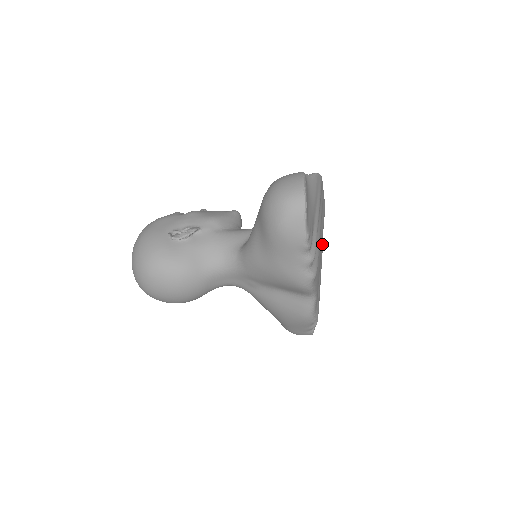
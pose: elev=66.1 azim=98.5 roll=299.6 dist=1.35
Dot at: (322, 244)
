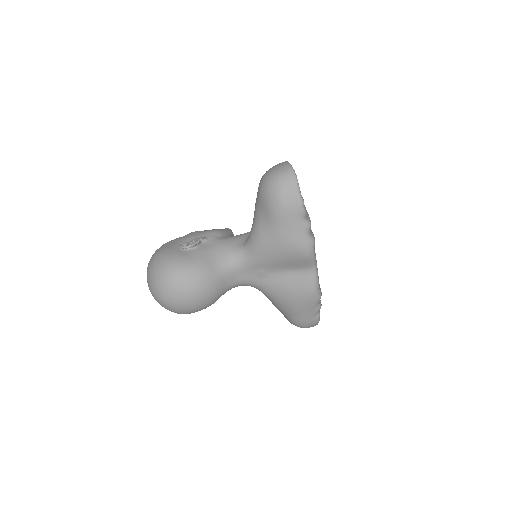
Dot at: occluded
